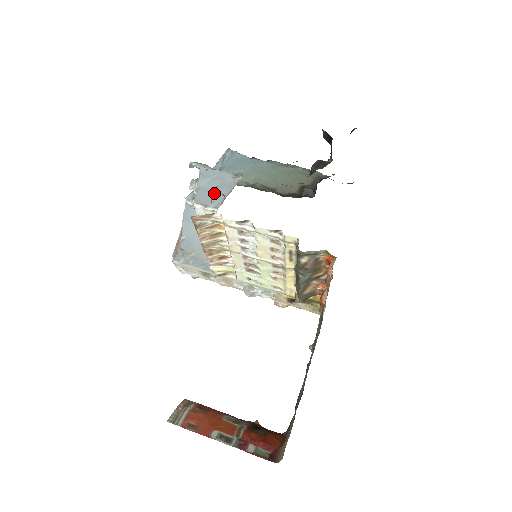
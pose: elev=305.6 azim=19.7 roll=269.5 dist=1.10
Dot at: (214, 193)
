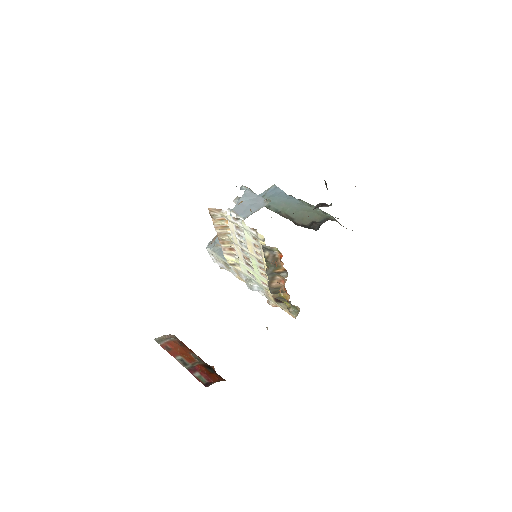
Dot at: (247, 208)
